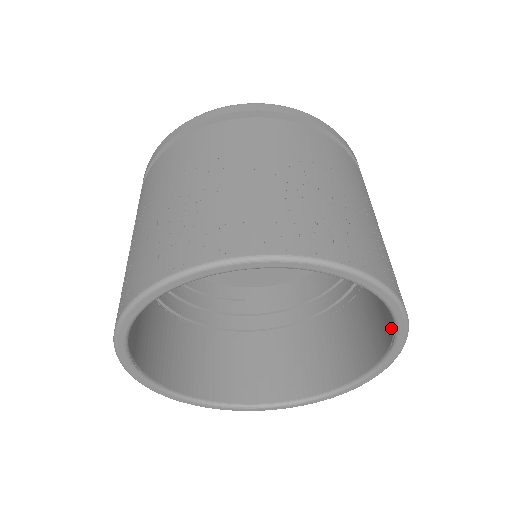
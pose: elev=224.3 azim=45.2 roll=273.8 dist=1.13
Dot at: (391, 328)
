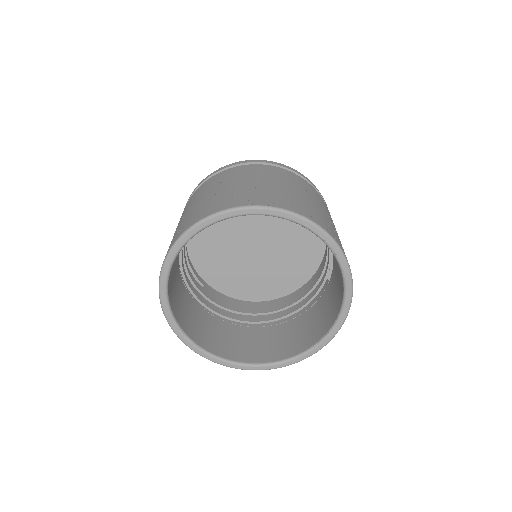
Dot at: (321, 334)
